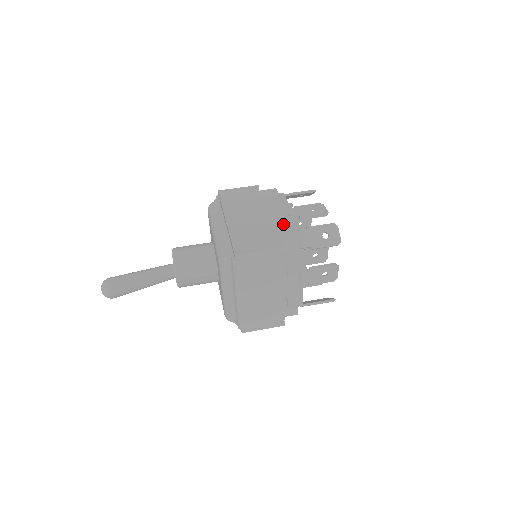
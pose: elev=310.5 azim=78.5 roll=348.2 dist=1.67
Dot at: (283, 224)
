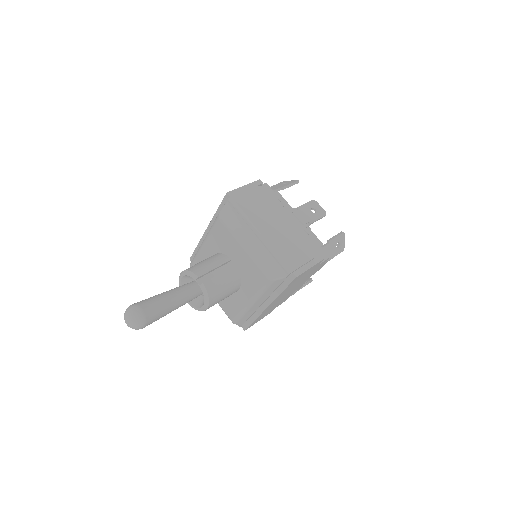
Dot at: occluded
